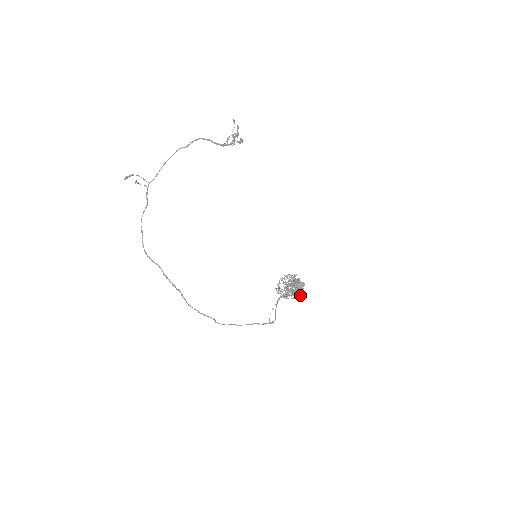
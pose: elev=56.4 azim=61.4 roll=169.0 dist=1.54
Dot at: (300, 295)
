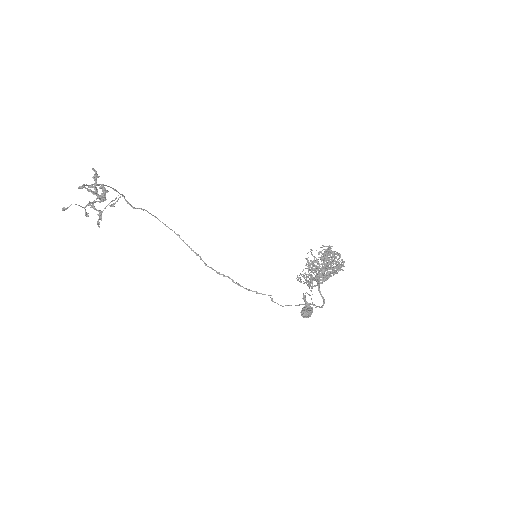
Dot at: (341, 269)
